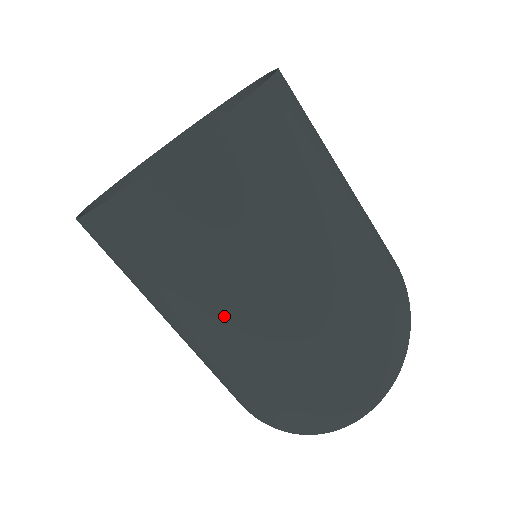
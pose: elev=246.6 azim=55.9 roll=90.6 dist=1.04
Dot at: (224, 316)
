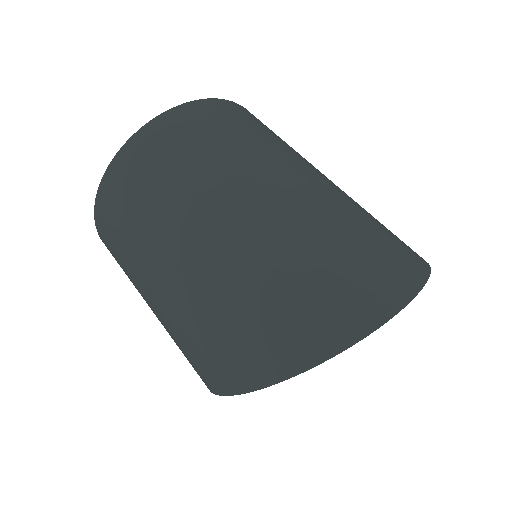
Dot at: (227, 202)
